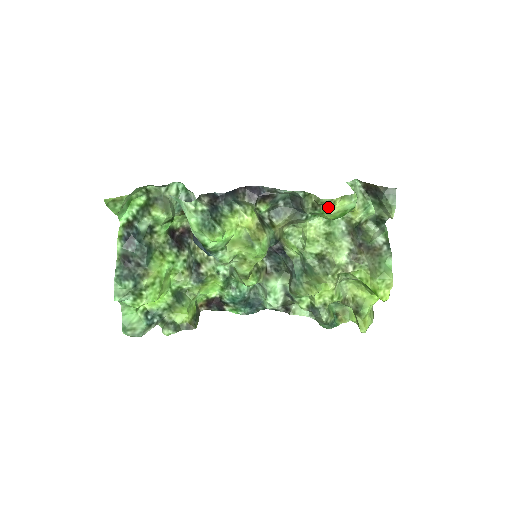
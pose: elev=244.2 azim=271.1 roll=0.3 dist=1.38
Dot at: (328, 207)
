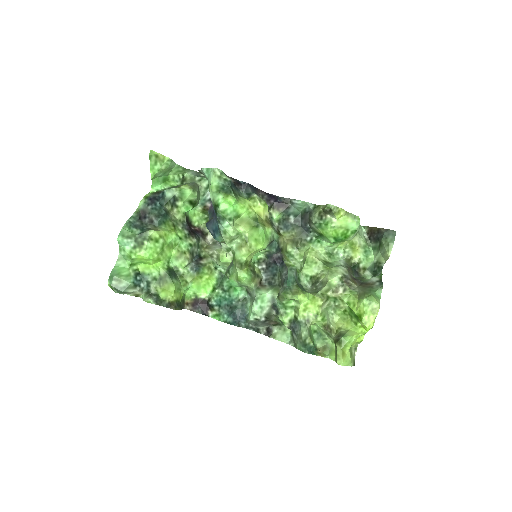
Dot at: (332, 219)
